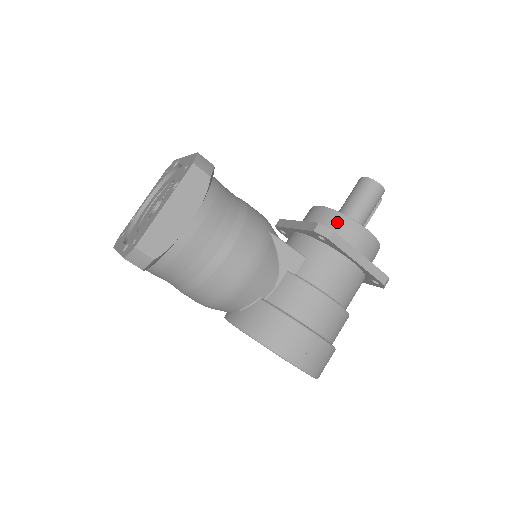
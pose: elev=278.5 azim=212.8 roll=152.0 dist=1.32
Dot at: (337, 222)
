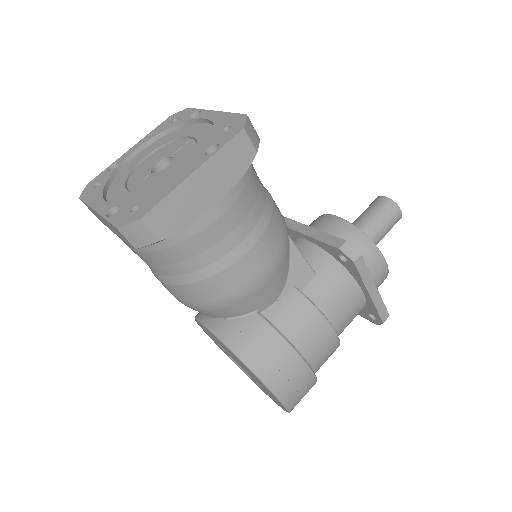
Dot at: (358, 243)
